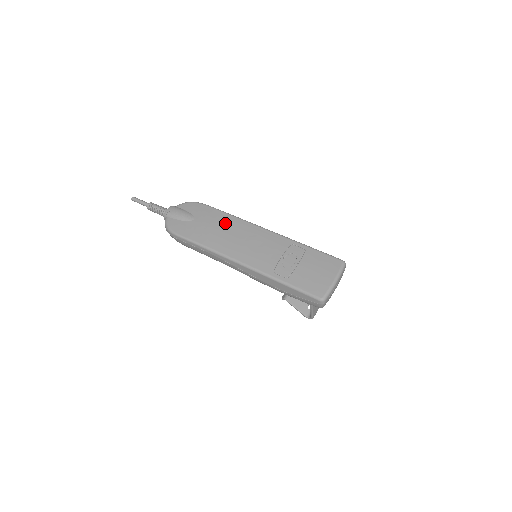
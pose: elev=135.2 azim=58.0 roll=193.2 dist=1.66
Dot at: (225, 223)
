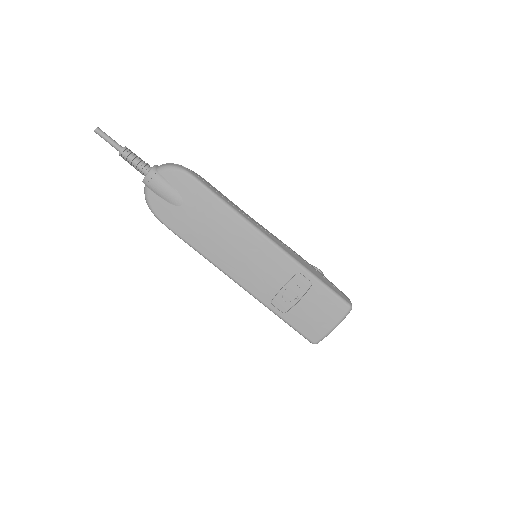
Dot at: (222, 222)
